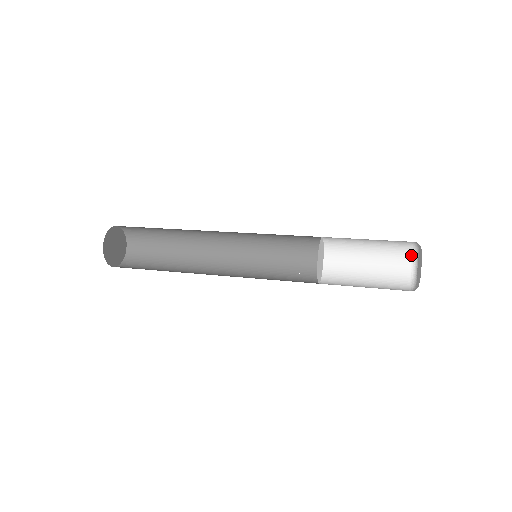
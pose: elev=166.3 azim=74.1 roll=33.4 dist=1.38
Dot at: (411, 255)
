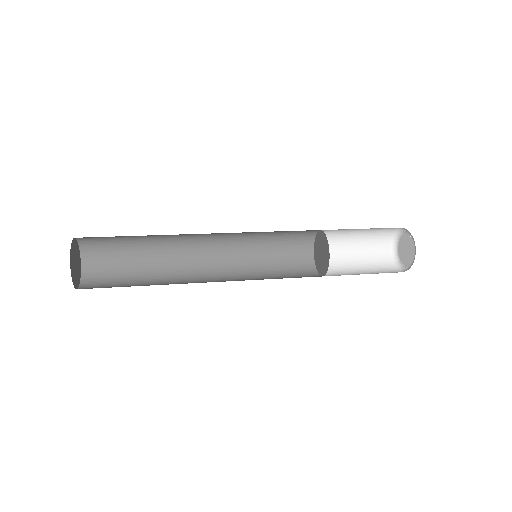
Dot at: (389, 253)
